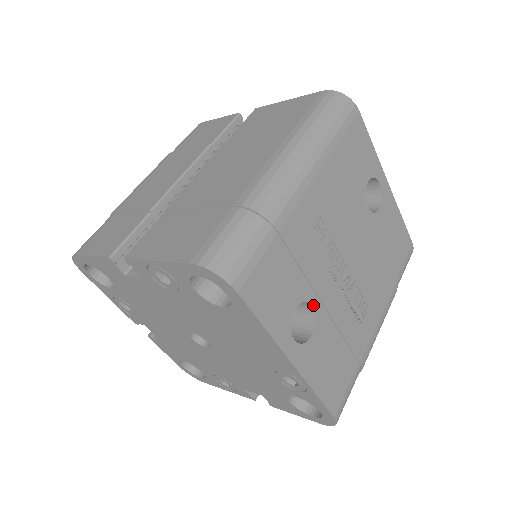
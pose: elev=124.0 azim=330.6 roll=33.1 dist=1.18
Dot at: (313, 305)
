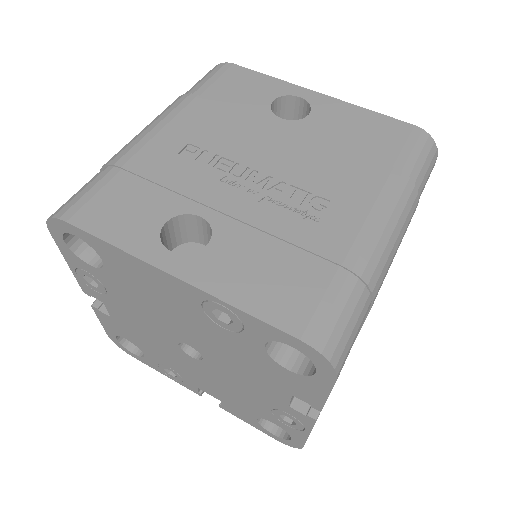
Dot at: (201, 216)
